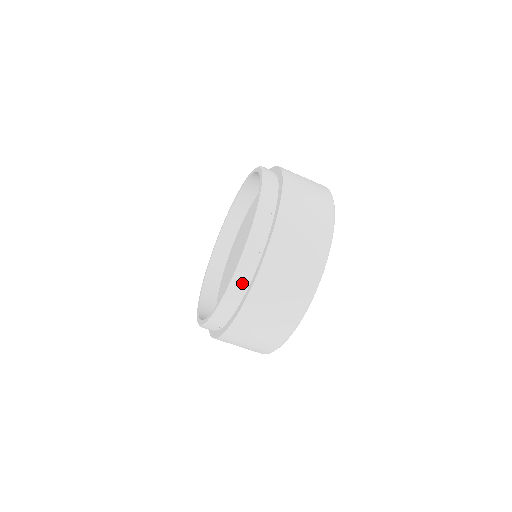
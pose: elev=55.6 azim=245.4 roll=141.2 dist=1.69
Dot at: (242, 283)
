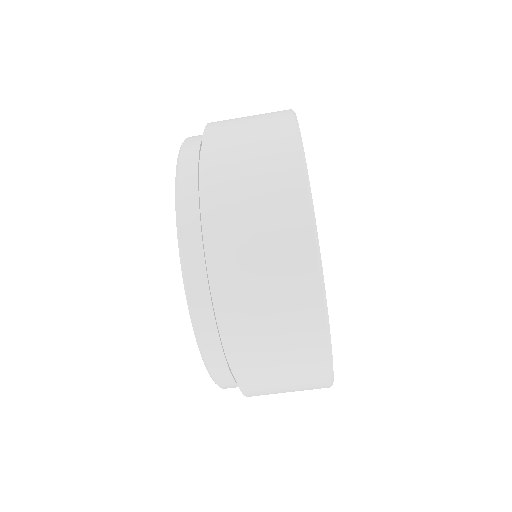
Dot at: (195, 245)
